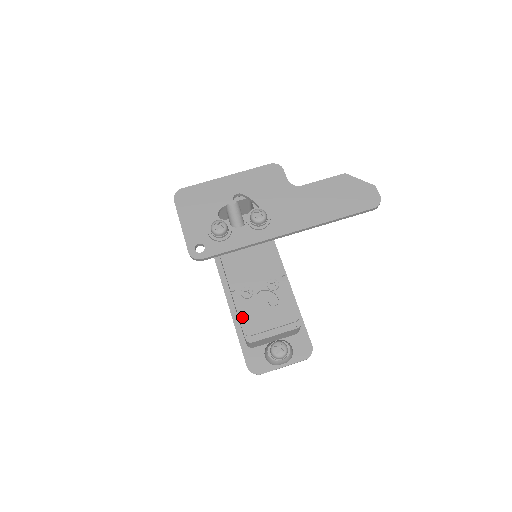
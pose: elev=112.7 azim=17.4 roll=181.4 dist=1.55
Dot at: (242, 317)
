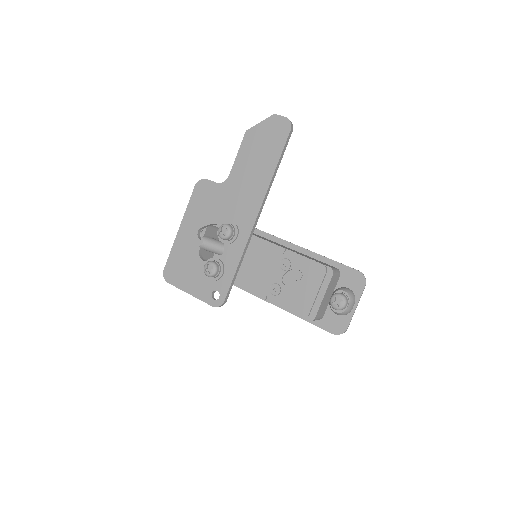
Dot at: (290, 309)
